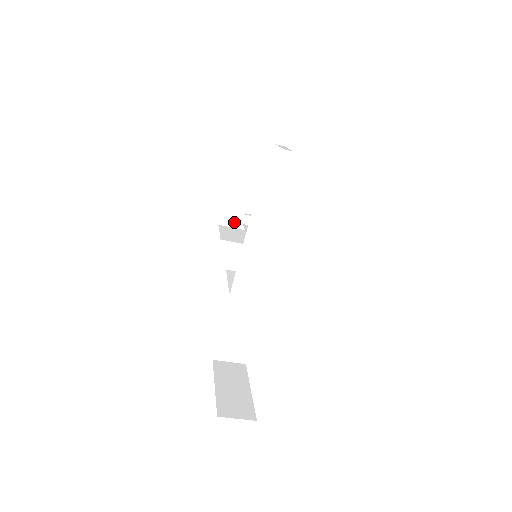
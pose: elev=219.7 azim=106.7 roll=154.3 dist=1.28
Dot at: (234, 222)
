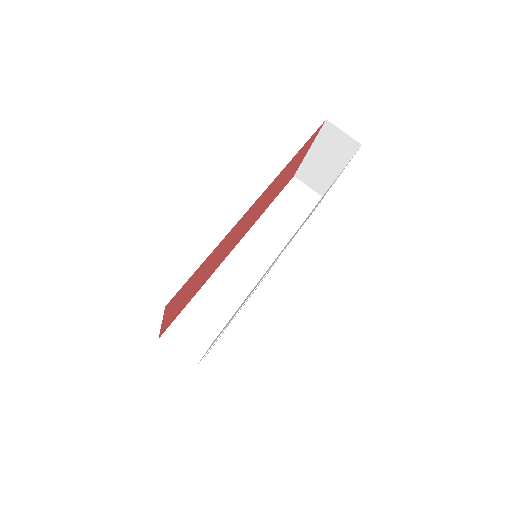
Dot at: occluded
